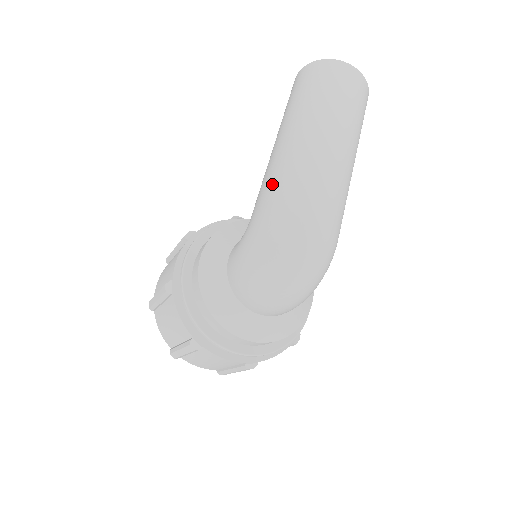
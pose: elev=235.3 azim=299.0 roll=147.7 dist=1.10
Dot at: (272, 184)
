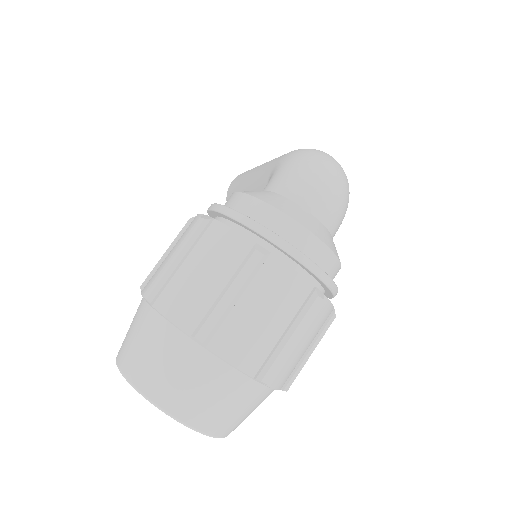
Dot at: occluded
